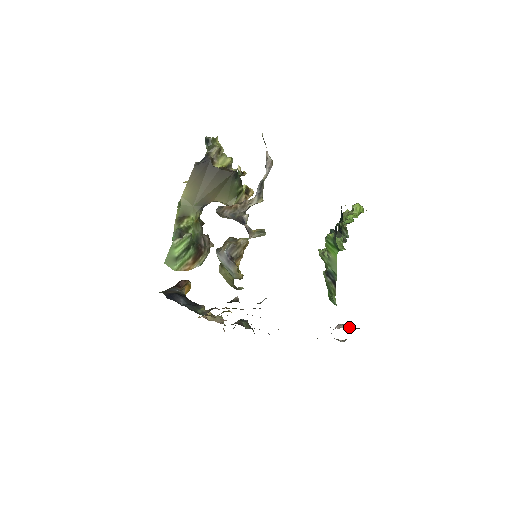
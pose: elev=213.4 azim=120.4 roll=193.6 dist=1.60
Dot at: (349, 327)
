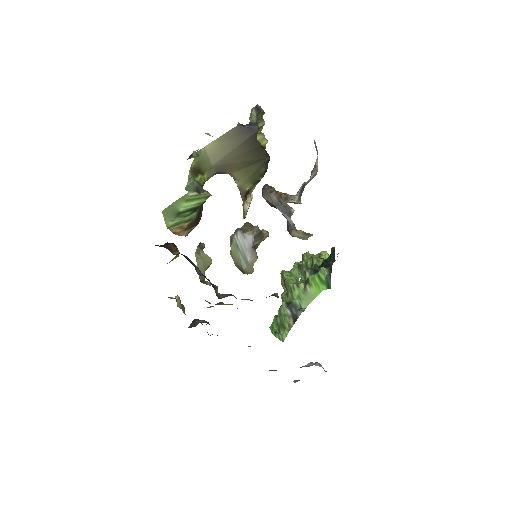
Dot at: occluded
